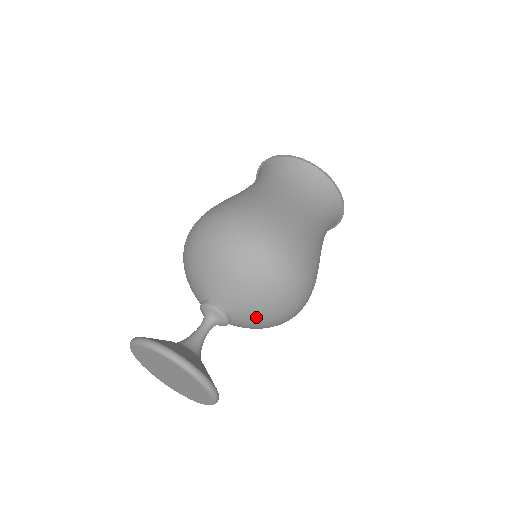
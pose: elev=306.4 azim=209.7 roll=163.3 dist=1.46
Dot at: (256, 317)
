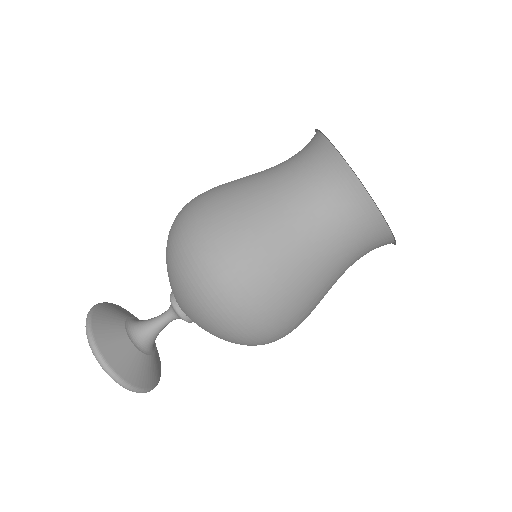
Dot at: (202, 327)
